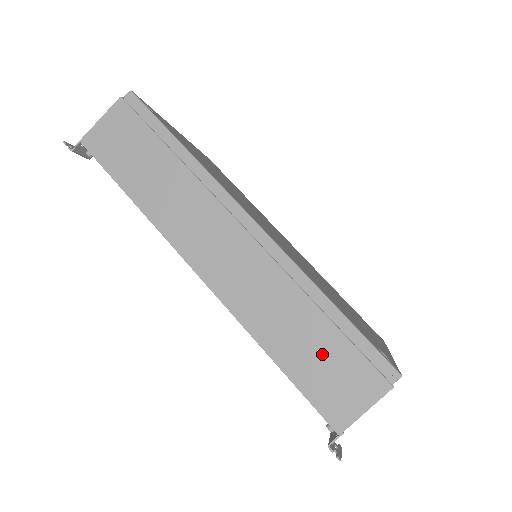
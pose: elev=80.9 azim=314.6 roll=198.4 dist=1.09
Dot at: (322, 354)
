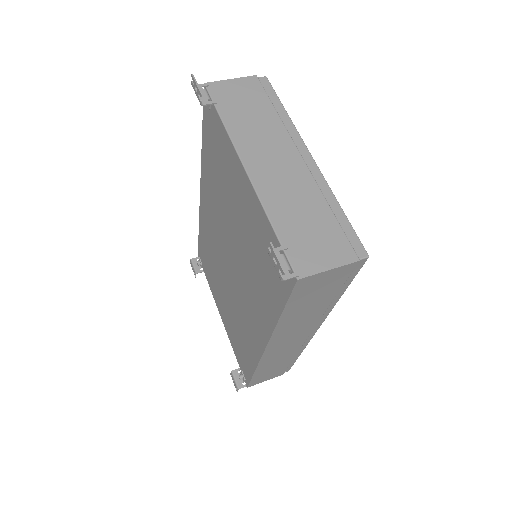
Dot at: occluded
